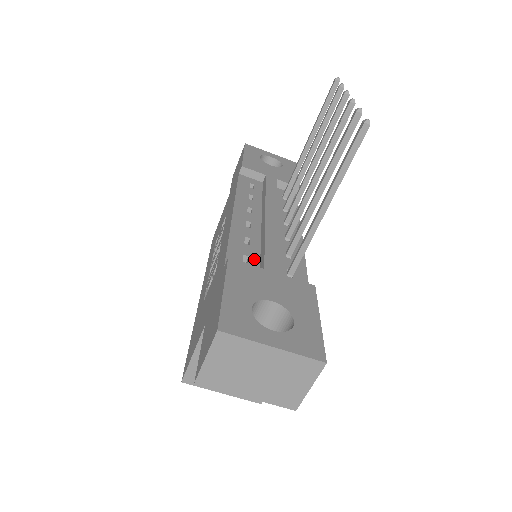
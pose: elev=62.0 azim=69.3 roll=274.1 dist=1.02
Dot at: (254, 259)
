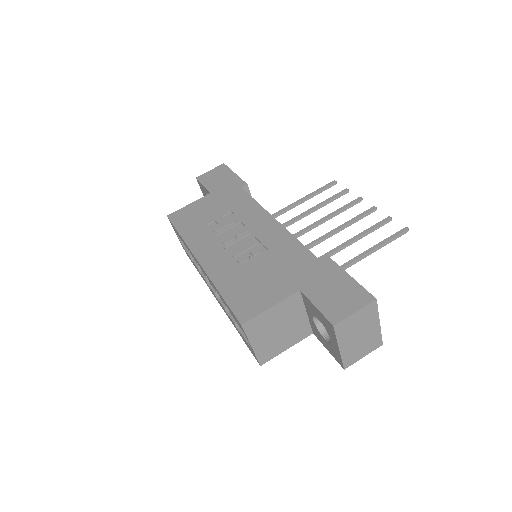
Dot at: occluded
